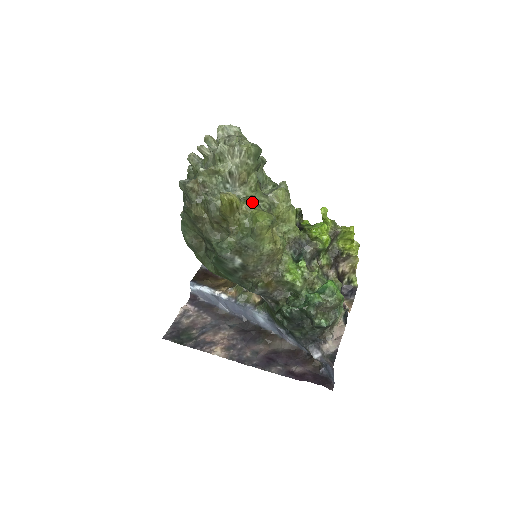
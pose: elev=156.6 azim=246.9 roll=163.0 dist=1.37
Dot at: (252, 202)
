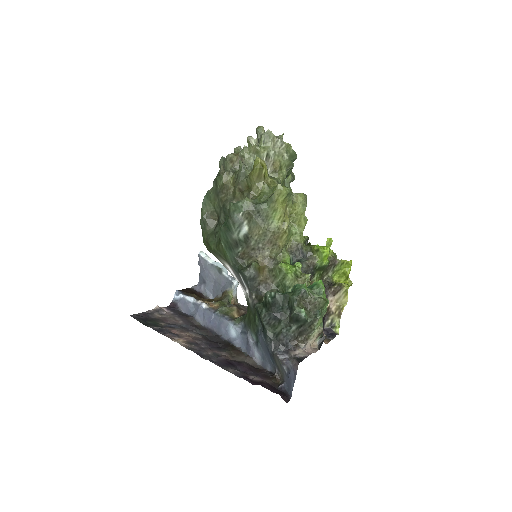
Dot at: (277, 181)
